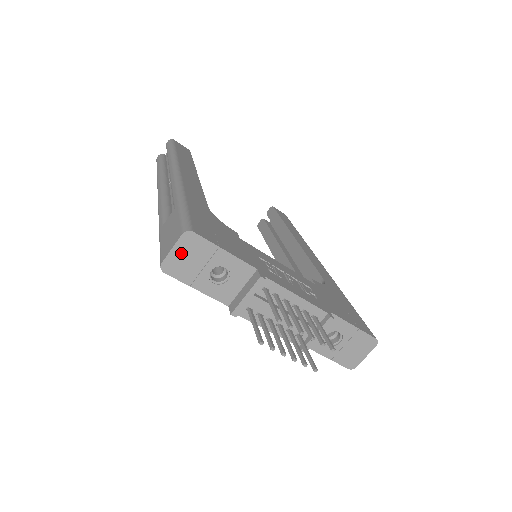
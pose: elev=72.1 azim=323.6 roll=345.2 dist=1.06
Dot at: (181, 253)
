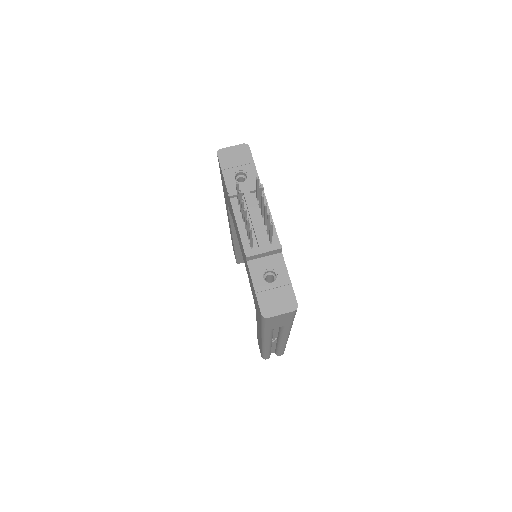
Dot at: (234, 151)
